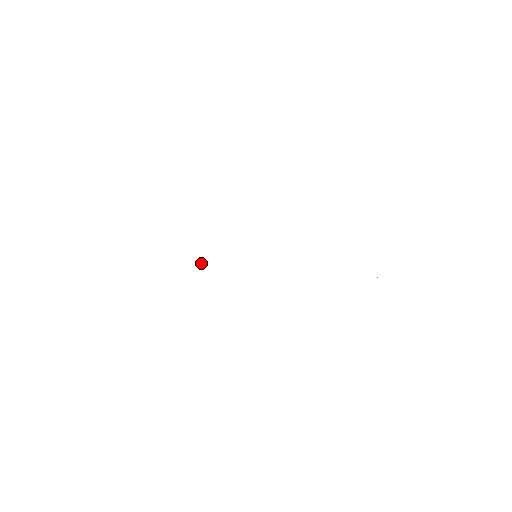
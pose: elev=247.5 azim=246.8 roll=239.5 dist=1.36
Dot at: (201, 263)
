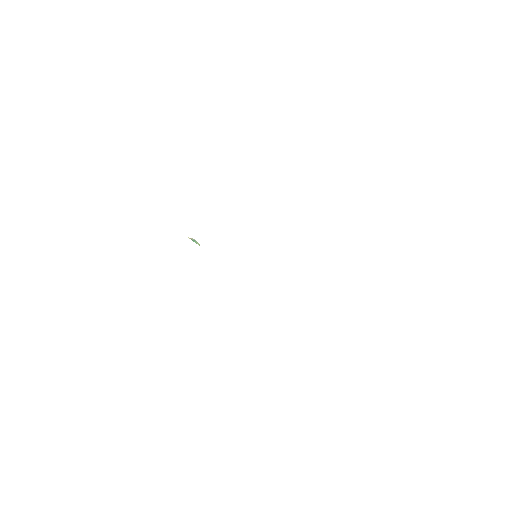
Dot at: (191, 238)
